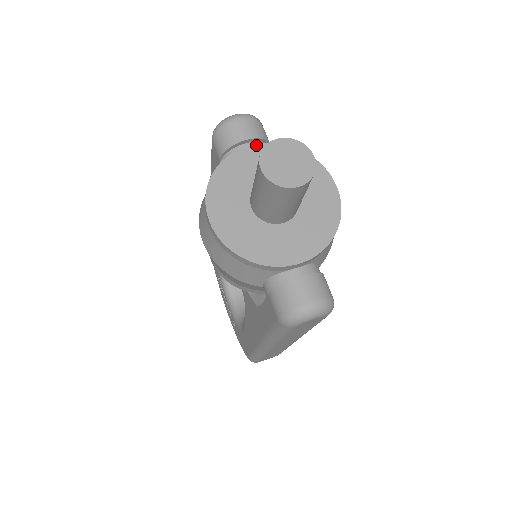
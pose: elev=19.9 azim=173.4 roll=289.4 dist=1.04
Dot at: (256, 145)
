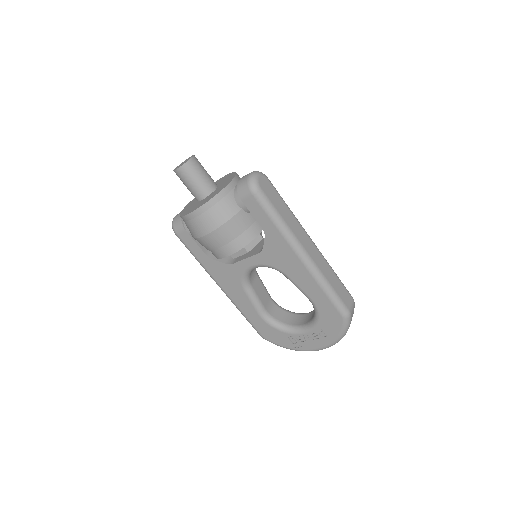
Dot at: (187, 205)
